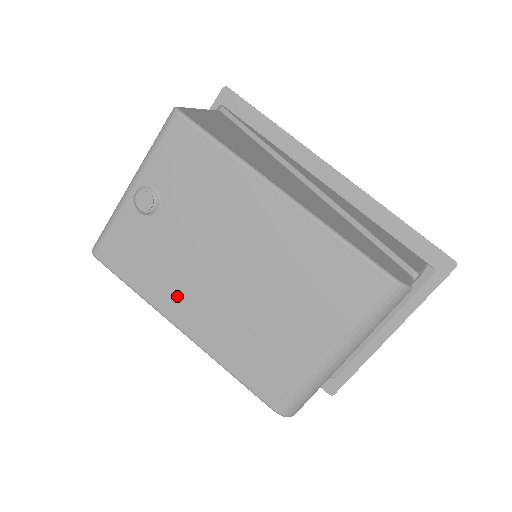
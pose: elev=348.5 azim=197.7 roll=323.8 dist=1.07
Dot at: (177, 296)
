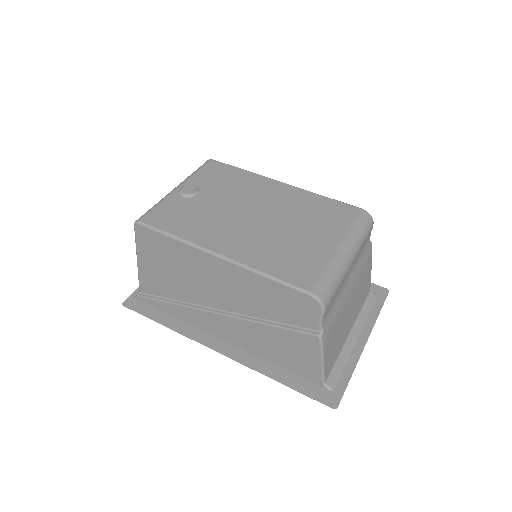
Dot at: (213, 234)
